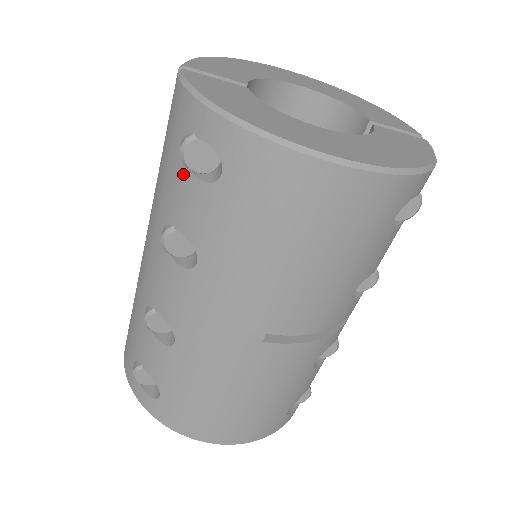
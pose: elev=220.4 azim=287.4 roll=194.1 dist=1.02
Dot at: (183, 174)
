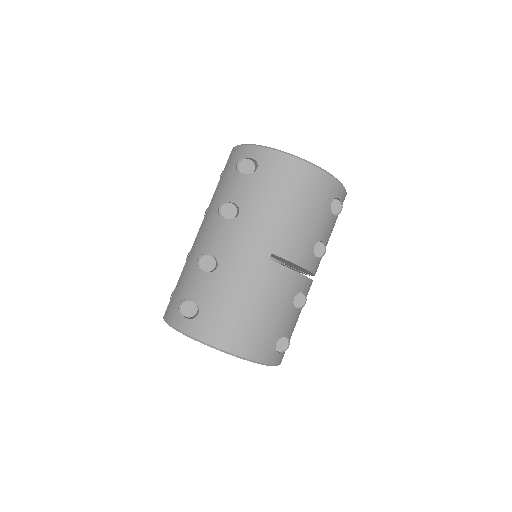
Dot at: (236, 176)
